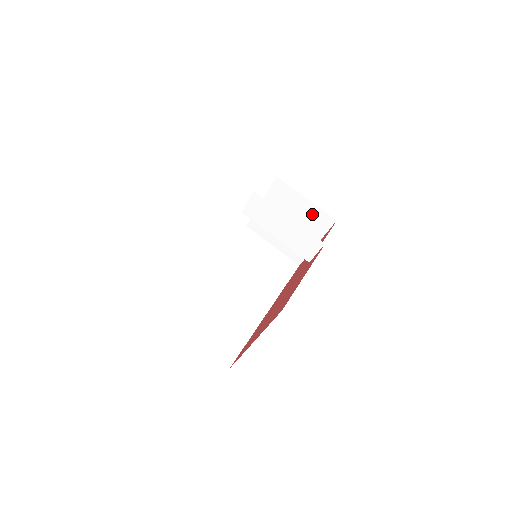
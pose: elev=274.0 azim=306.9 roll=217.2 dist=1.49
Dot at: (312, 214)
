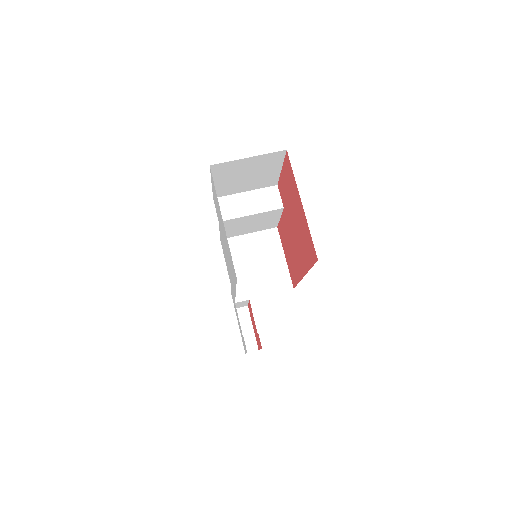
Dot at: (262, 240)
